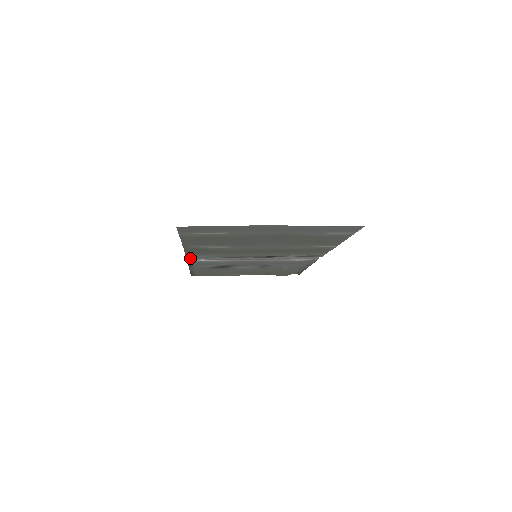
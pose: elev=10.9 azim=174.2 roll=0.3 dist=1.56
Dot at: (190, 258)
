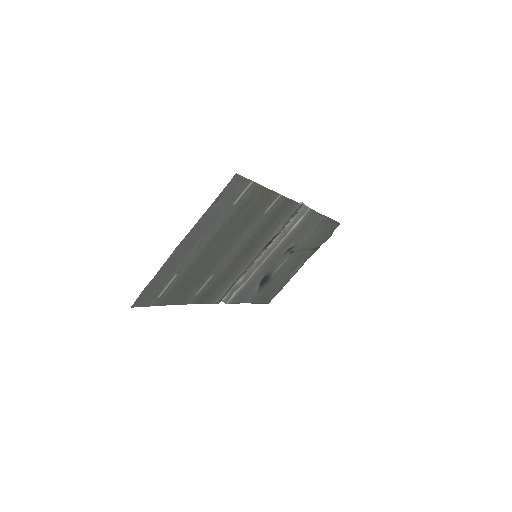
Dot at: (225, 300)
